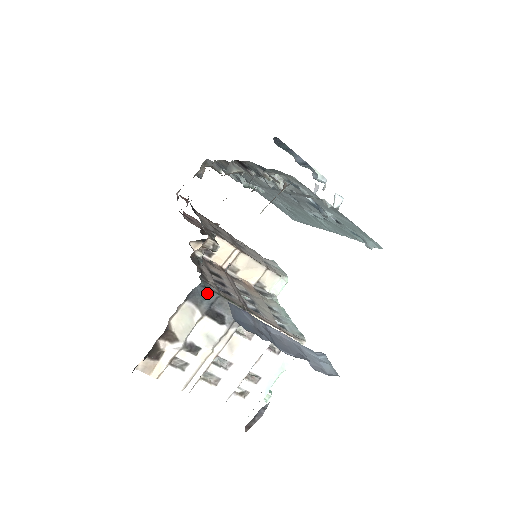
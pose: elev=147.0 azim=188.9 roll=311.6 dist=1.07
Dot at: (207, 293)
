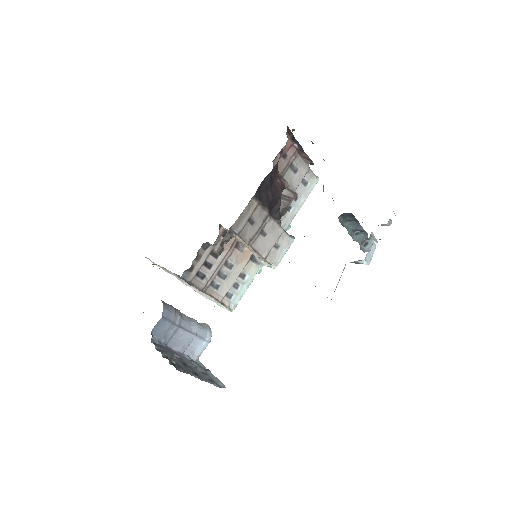
Dot at: (183, 279)
